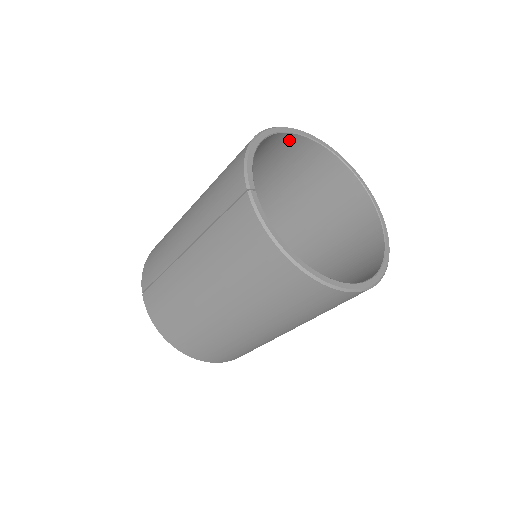
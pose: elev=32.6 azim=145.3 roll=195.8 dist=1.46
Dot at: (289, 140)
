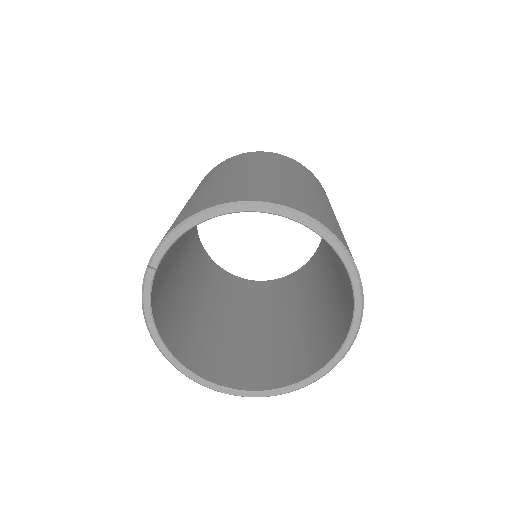
Dot at: occluded
